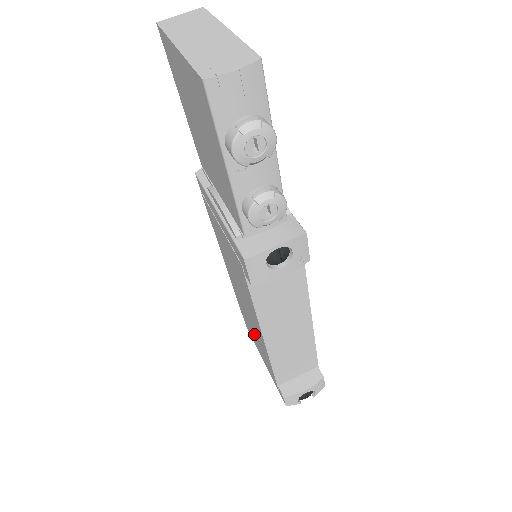
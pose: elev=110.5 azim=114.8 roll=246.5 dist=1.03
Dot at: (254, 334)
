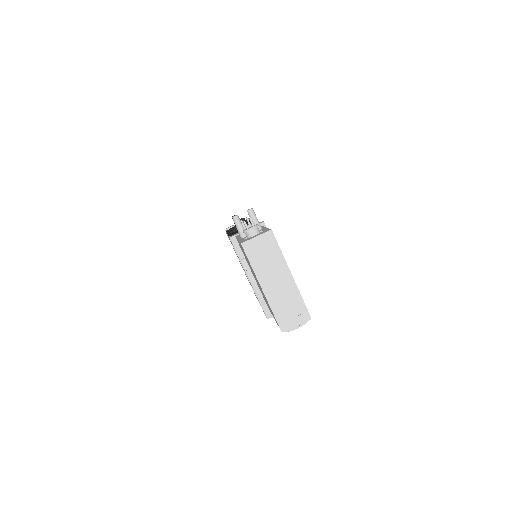
Dot at: occluded
